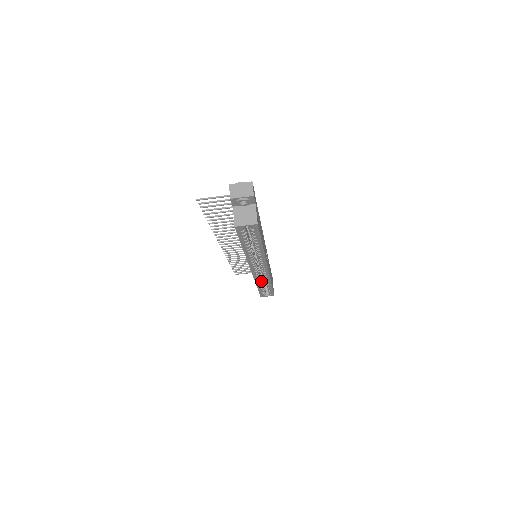
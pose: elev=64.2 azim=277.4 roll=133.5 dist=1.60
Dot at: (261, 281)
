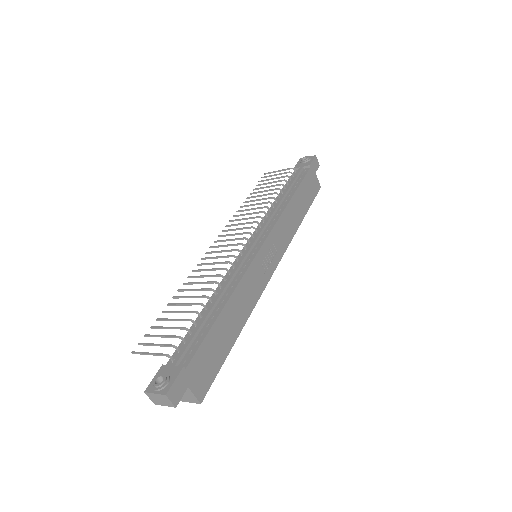
Dot at: occluded
